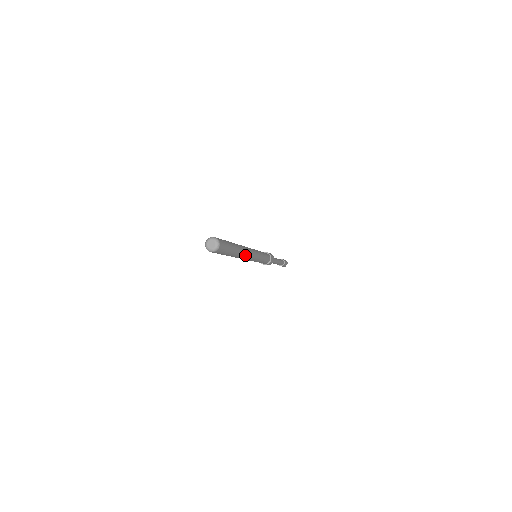
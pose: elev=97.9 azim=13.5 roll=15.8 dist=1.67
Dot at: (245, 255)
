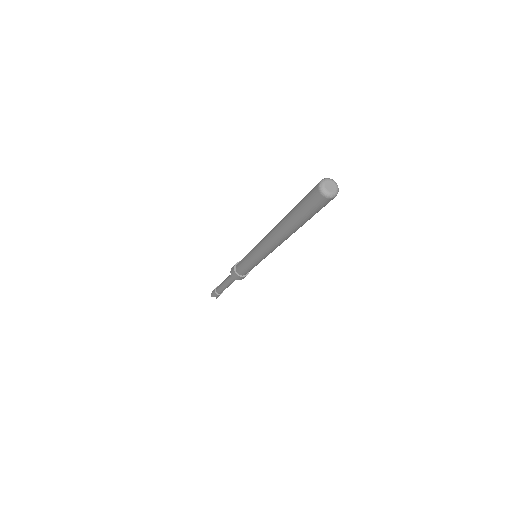
Dot at: occluded
